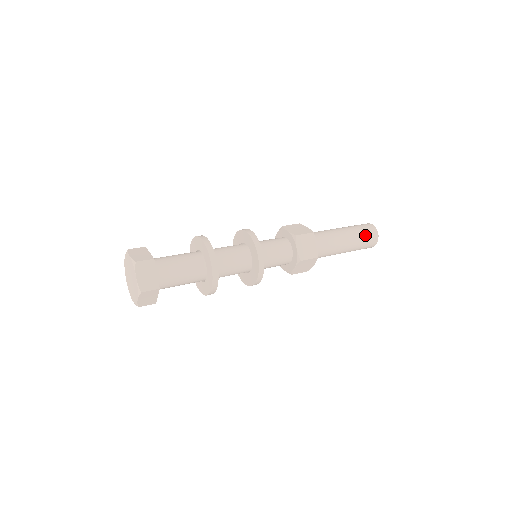
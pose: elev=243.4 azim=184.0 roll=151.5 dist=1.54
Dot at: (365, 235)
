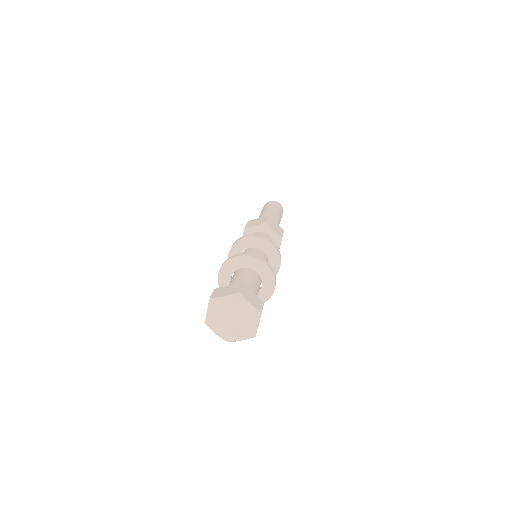
Dot at: occluded
